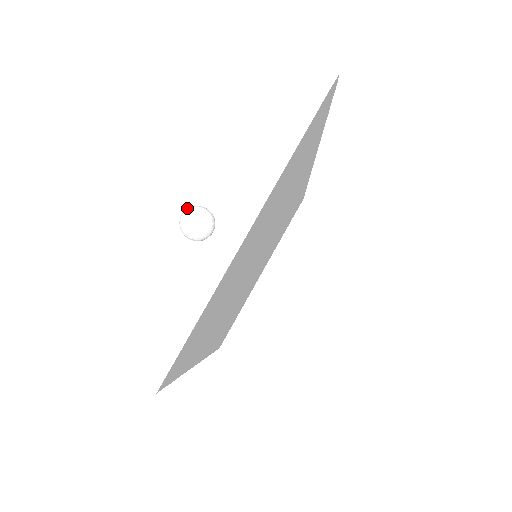
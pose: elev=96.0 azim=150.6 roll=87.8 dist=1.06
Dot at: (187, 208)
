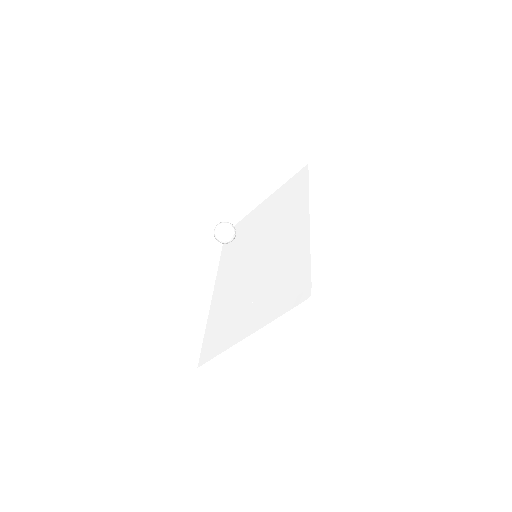
Dot at: (220, 226)
